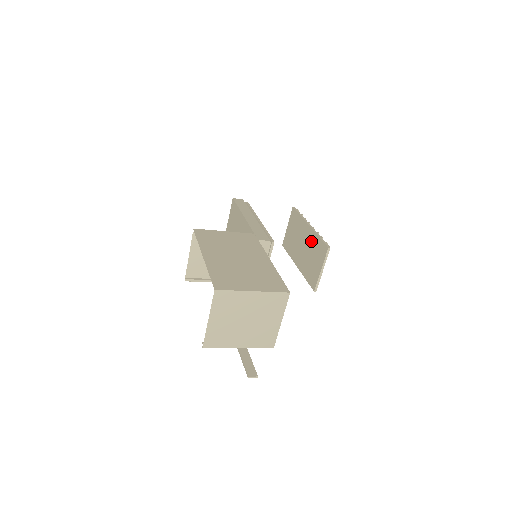
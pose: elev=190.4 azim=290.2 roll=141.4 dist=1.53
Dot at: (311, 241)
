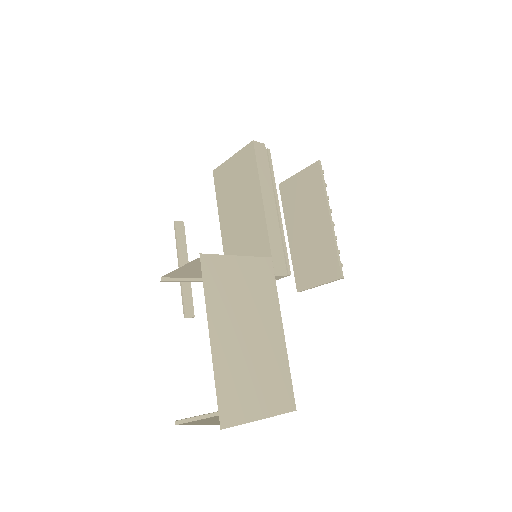
Dot at: (323, 239)
